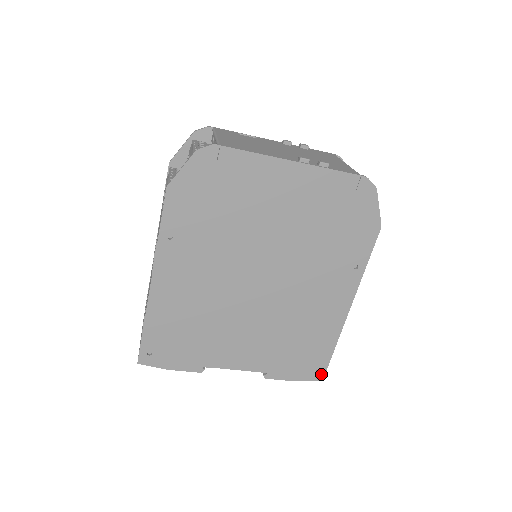
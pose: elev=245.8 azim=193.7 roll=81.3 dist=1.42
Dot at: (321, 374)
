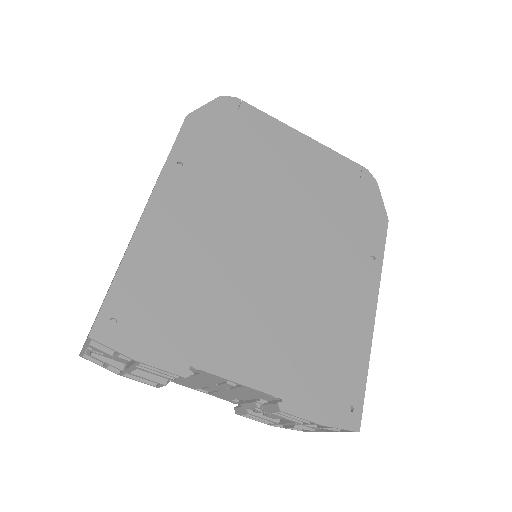
Dot at: (356, 418)
